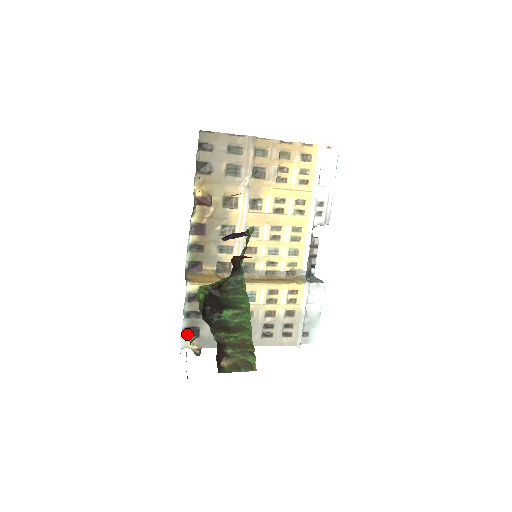
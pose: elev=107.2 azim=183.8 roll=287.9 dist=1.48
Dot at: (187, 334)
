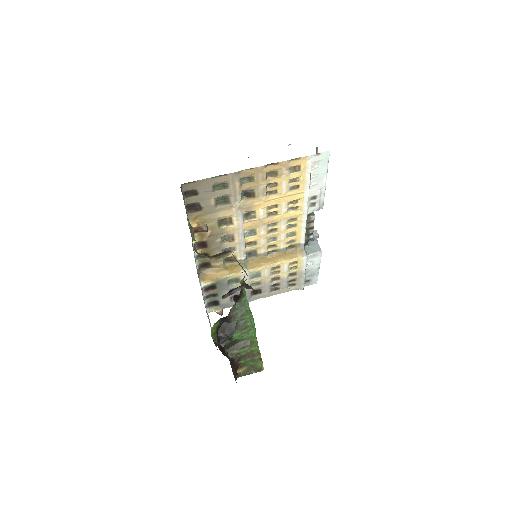
Dot at: (209, 305)
